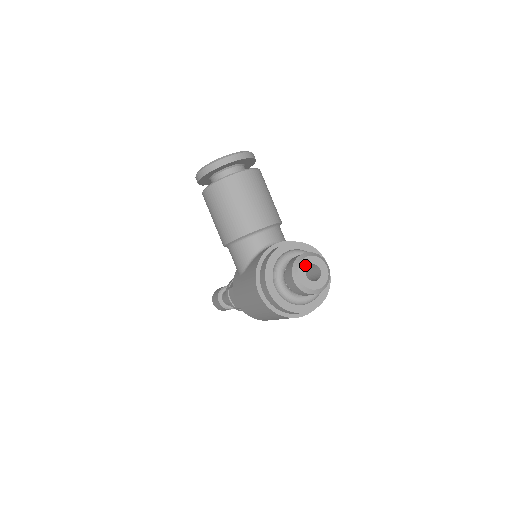
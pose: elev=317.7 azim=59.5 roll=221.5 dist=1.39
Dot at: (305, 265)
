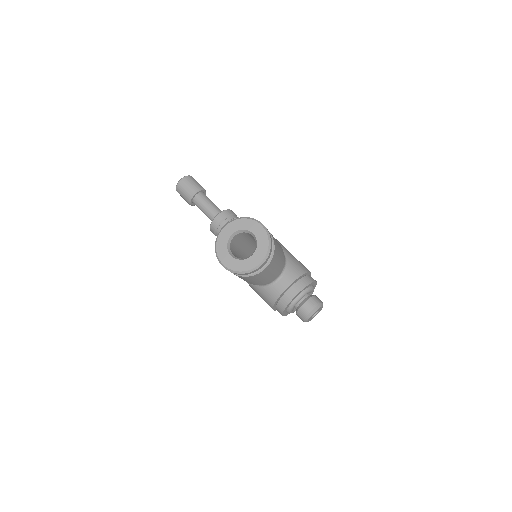
Dot at: occluded
